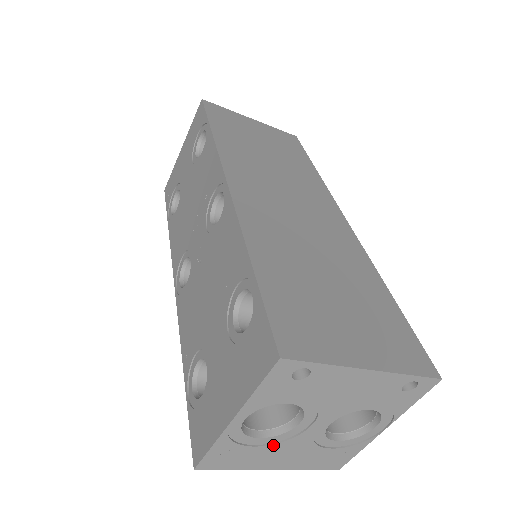
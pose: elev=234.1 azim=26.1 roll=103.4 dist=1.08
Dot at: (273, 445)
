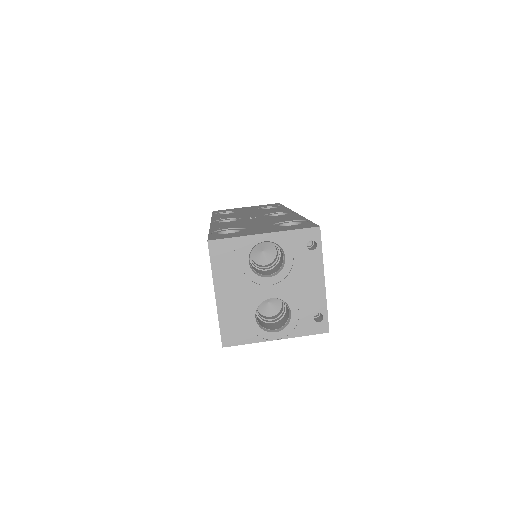
Dot at: (244, 275)
